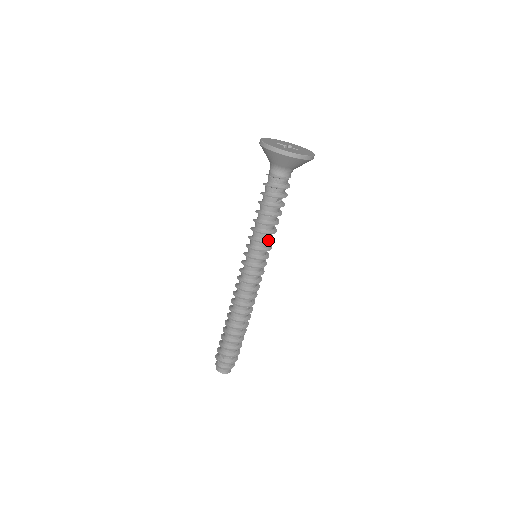
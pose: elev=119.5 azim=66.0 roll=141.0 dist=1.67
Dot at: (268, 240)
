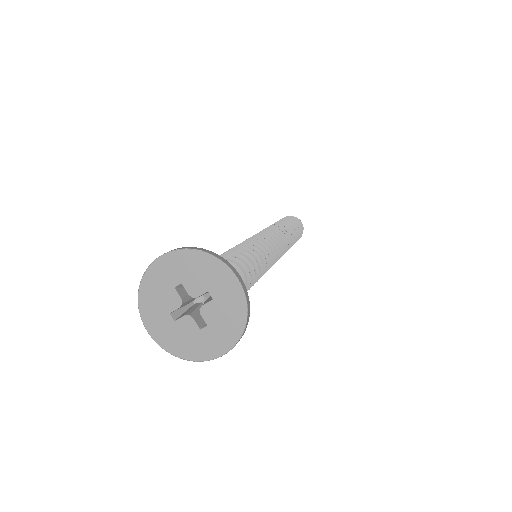
Dot at: occluded
